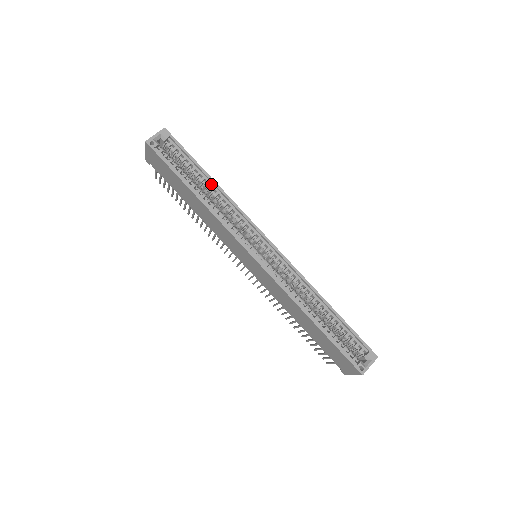
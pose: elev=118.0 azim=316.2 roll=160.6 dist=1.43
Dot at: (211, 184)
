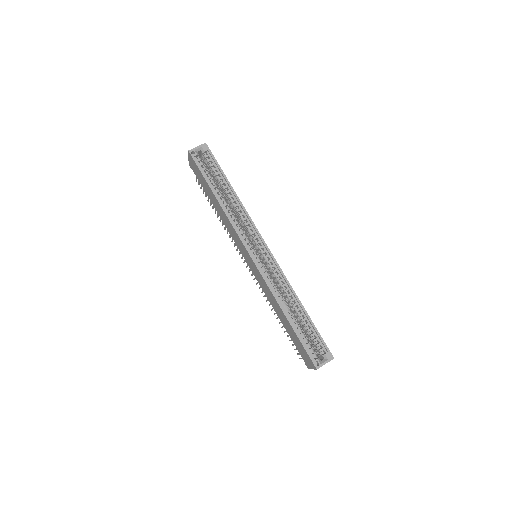
Dot at: (231, 192)
